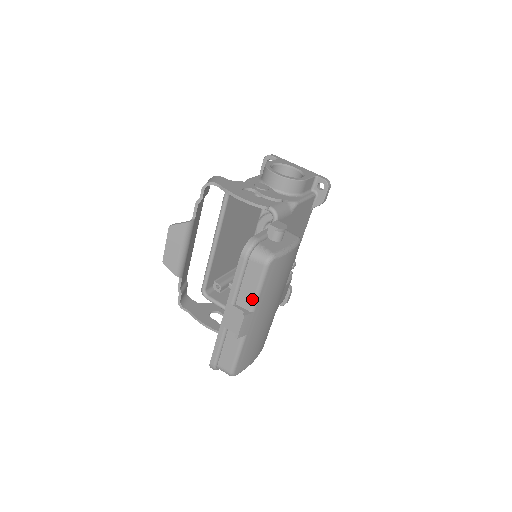
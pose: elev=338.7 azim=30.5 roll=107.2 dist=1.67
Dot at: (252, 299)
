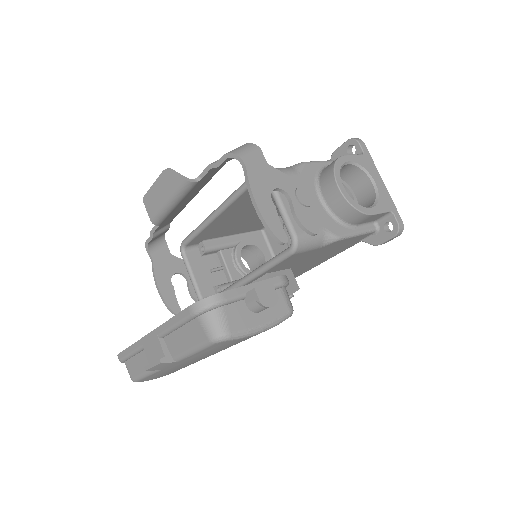
Dot at: (180, 352)
